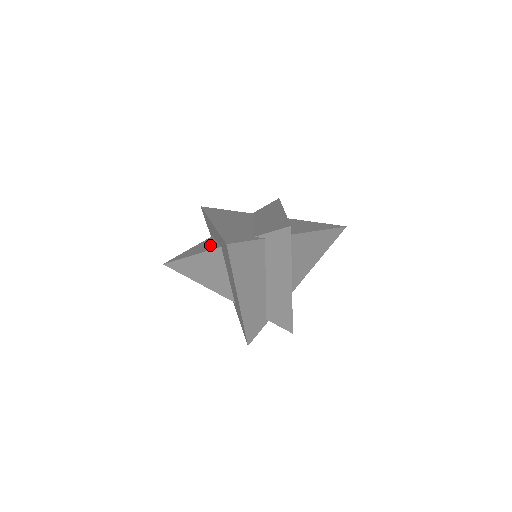
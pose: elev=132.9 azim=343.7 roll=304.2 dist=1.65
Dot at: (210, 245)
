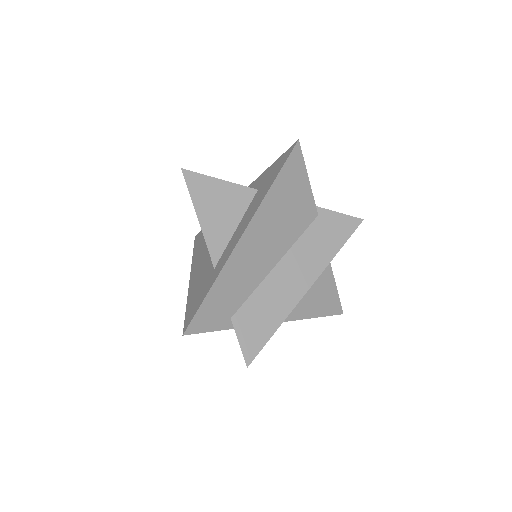
Dot at: (224, 230)
